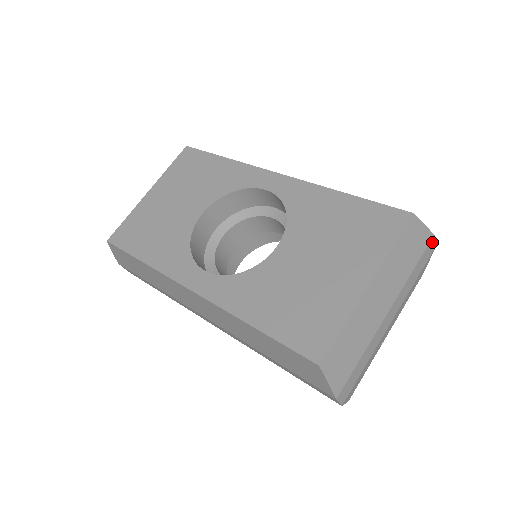
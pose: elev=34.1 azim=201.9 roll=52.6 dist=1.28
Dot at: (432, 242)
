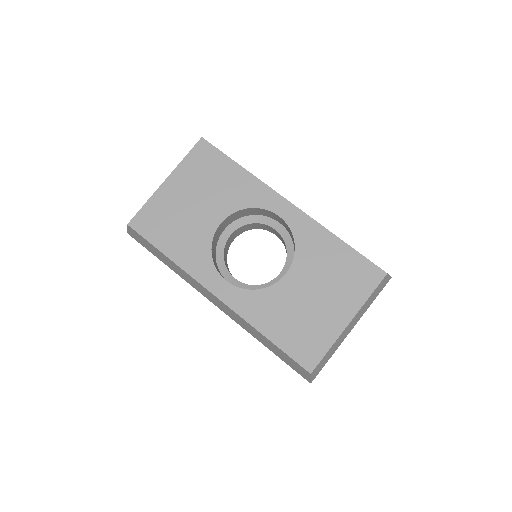
Dot at: occluded
